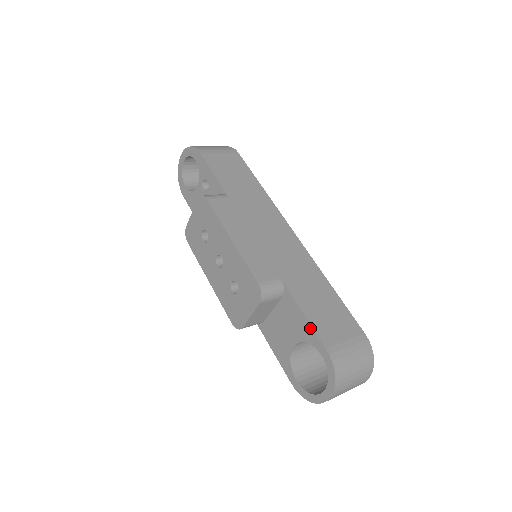
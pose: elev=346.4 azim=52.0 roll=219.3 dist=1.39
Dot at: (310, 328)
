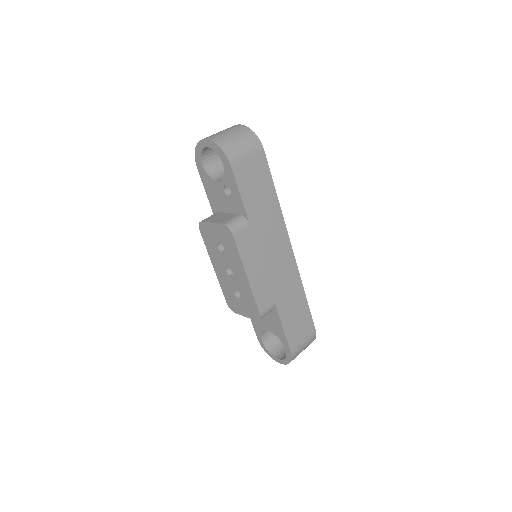
Dot at: (284, 337)
